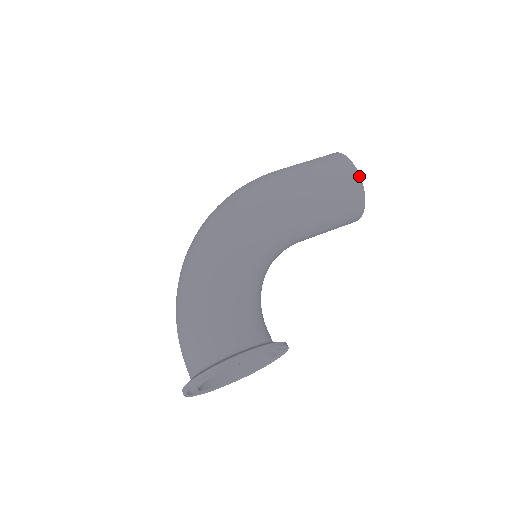
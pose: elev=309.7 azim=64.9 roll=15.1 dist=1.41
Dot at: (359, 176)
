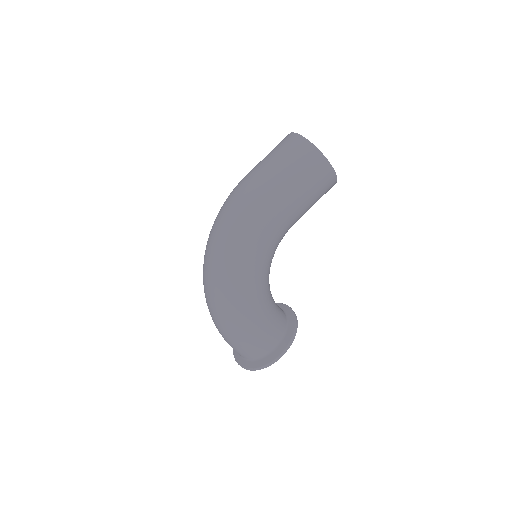
Dot at: (334, 173)
